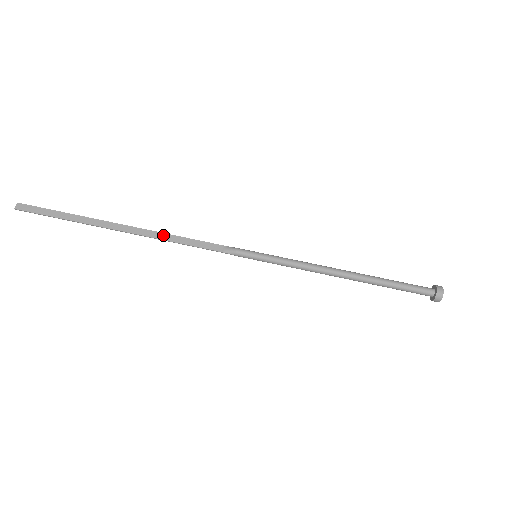
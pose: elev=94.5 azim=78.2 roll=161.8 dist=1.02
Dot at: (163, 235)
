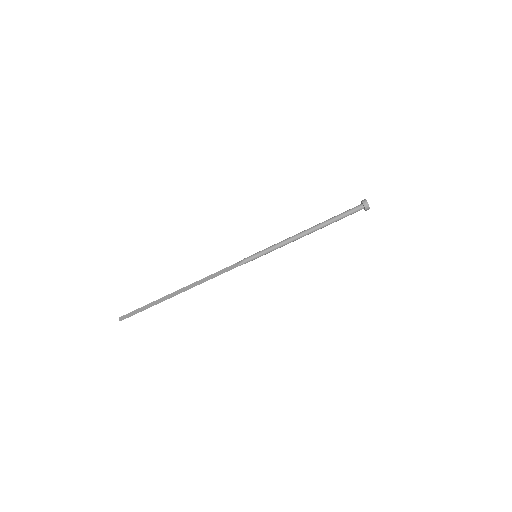
Dot at: (201, 280)
